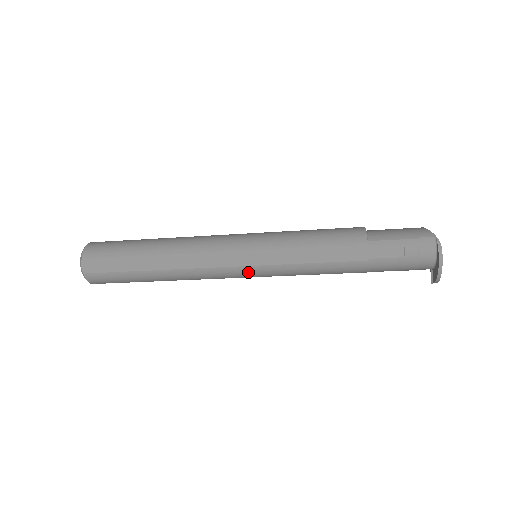
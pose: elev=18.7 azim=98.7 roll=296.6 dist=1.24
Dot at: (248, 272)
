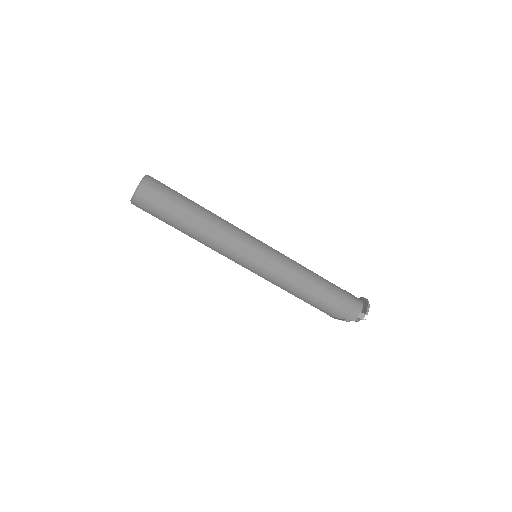
Dot at: (260, 244)
